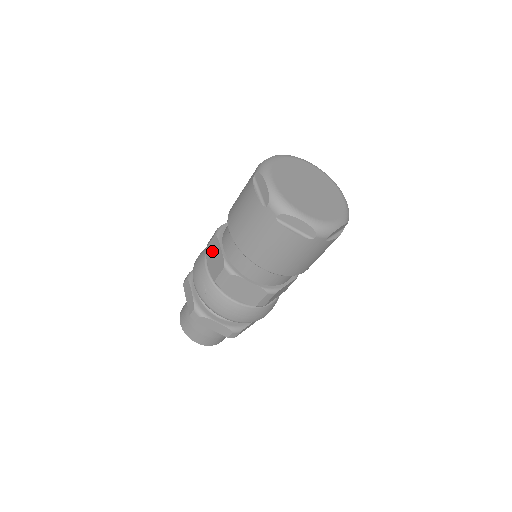
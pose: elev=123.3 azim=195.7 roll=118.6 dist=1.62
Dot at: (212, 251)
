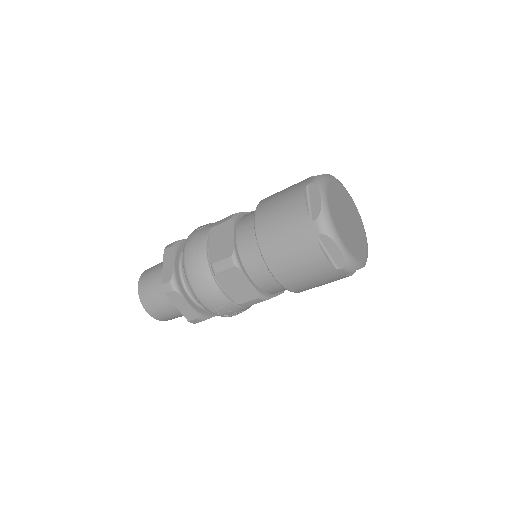
Dot at: occluded
